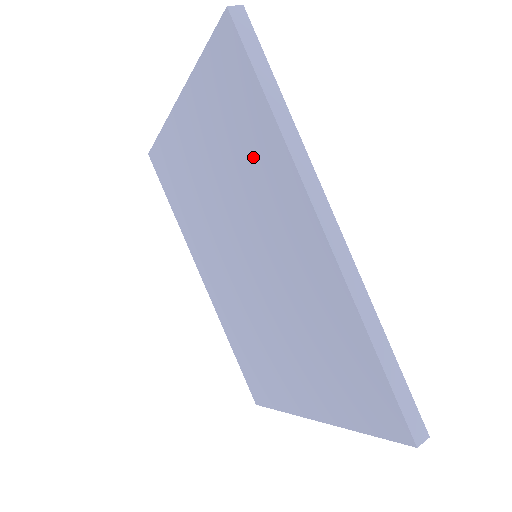
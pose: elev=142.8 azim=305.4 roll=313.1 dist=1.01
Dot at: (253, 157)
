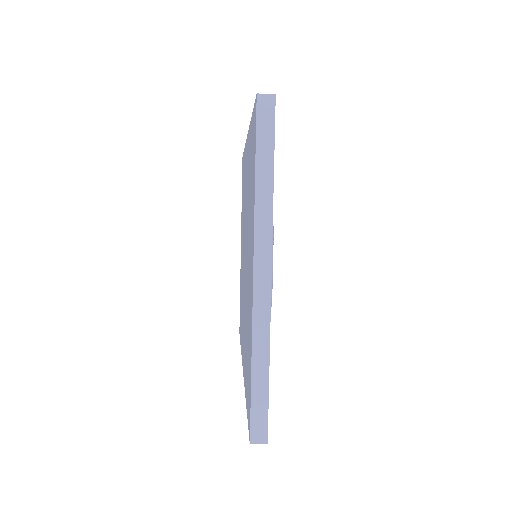
Dot at: occluded
